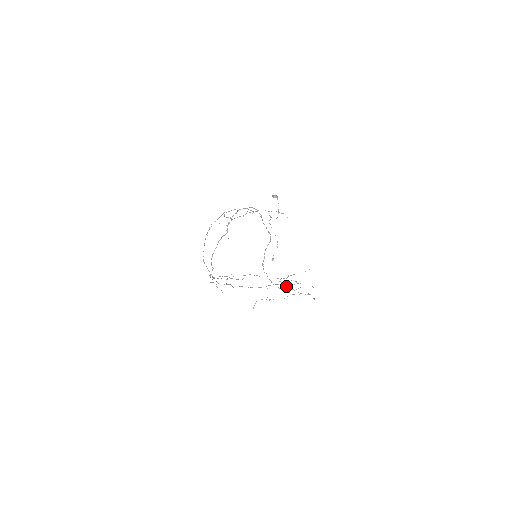
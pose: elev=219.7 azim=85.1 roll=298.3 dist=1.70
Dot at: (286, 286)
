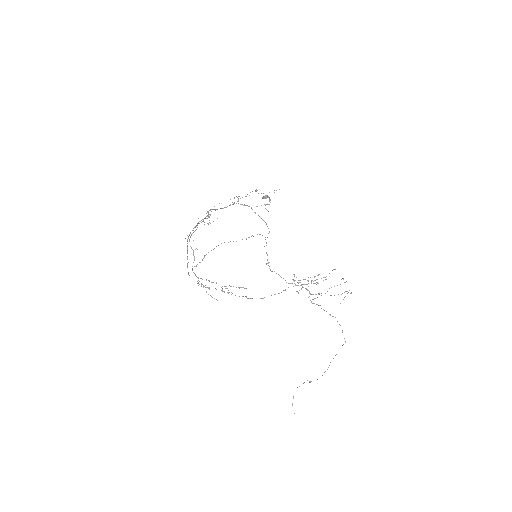
Dot at: (308, 290)
